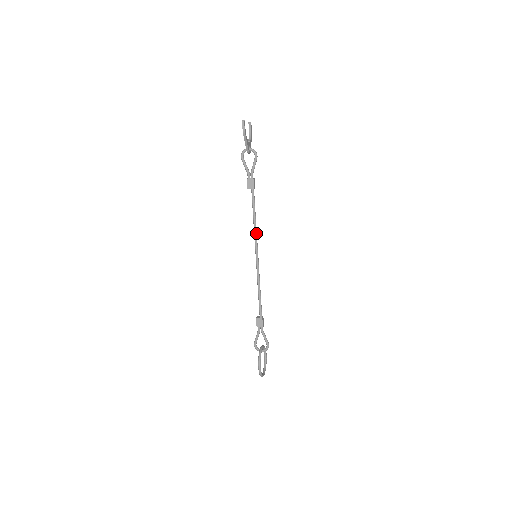
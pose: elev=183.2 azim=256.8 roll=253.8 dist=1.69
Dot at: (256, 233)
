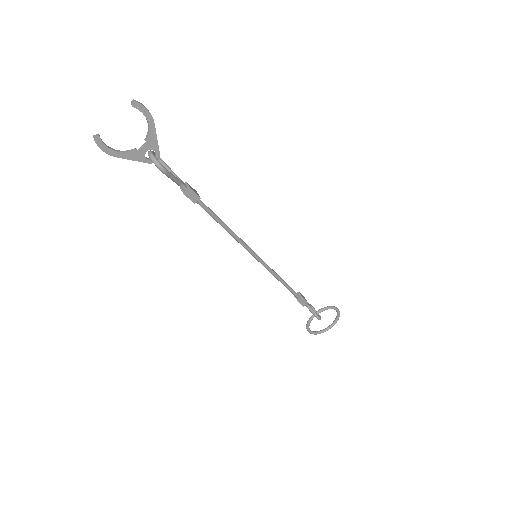
Dot at: (237, 240)
